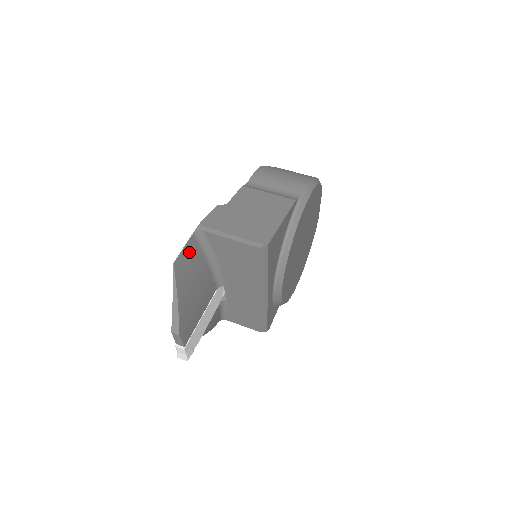
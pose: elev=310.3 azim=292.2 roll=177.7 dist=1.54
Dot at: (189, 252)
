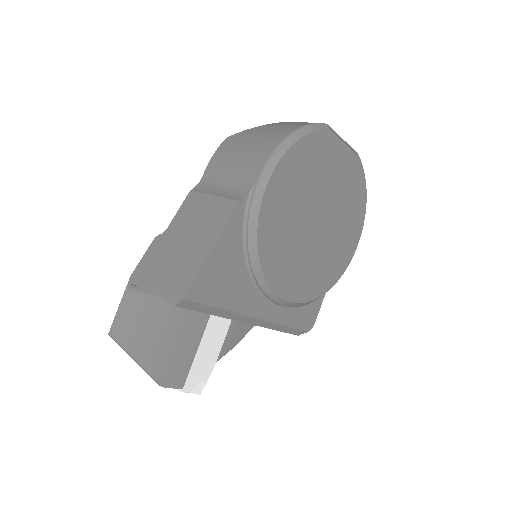
Dot at: (129, 310)
